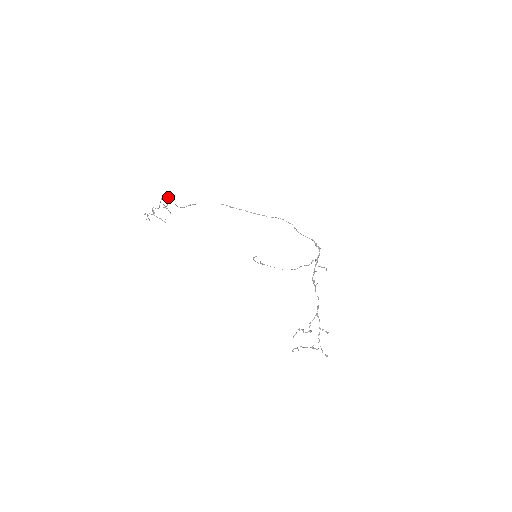
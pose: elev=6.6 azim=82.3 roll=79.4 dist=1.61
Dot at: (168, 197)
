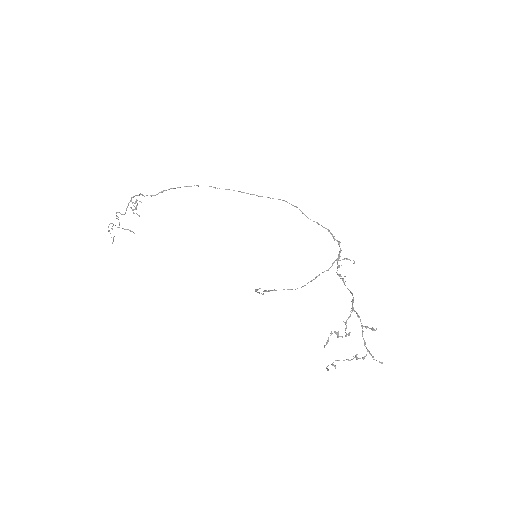
Dot at: (137, 203)
